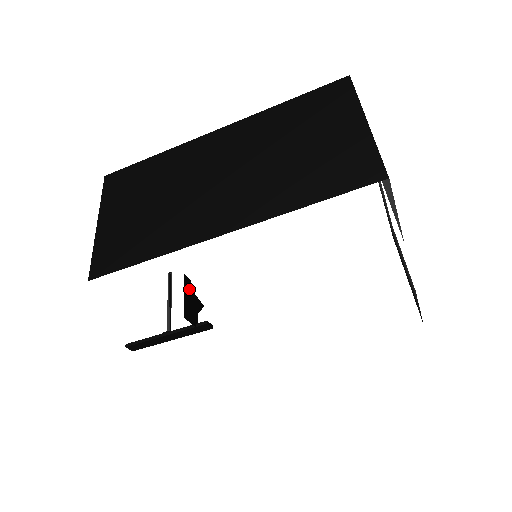
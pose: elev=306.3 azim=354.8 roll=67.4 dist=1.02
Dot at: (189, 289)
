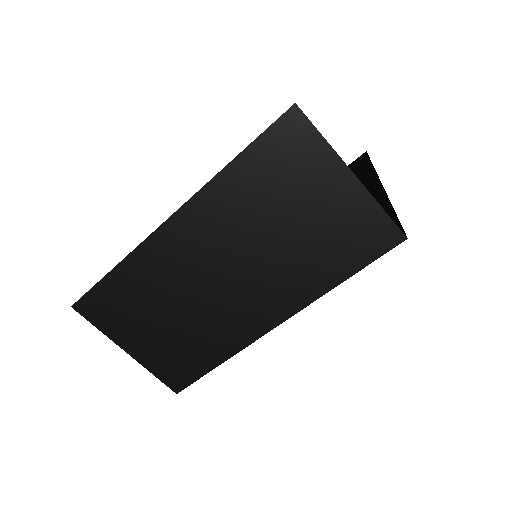
Dot at: occluded
